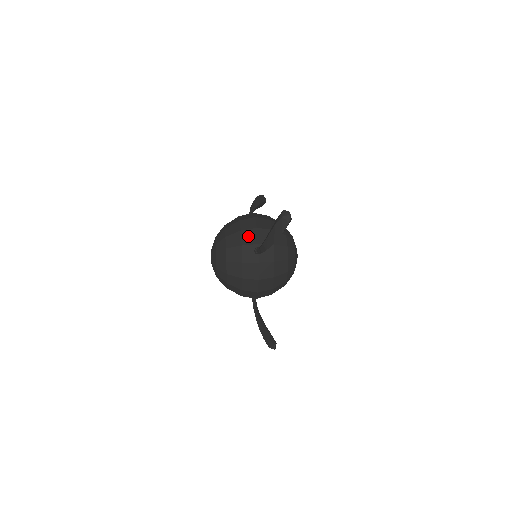
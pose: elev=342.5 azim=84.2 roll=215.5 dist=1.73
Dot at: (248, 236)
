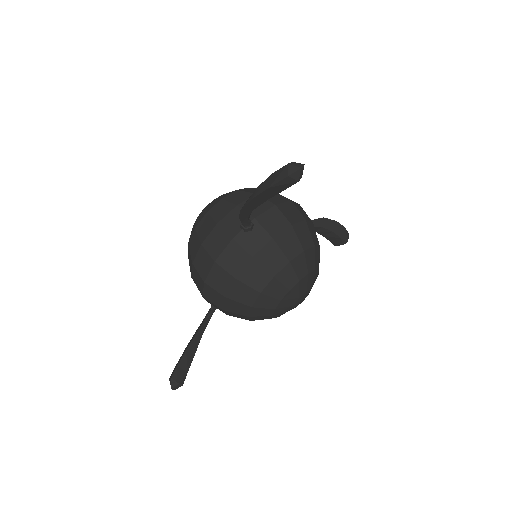
Dot at: occluded
